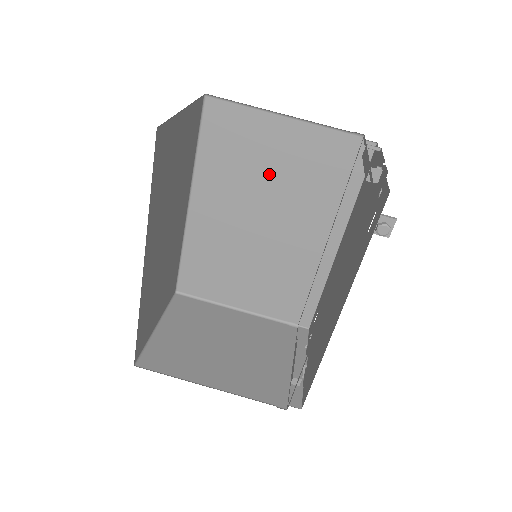
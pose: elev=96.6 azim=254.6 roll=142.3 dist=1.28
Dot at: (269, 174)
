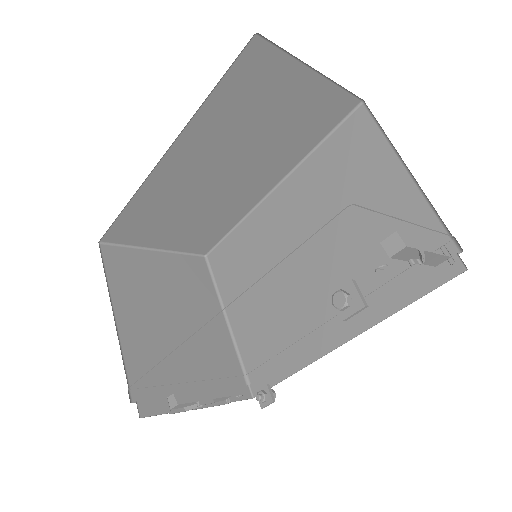
Dot at: (349, 216)
